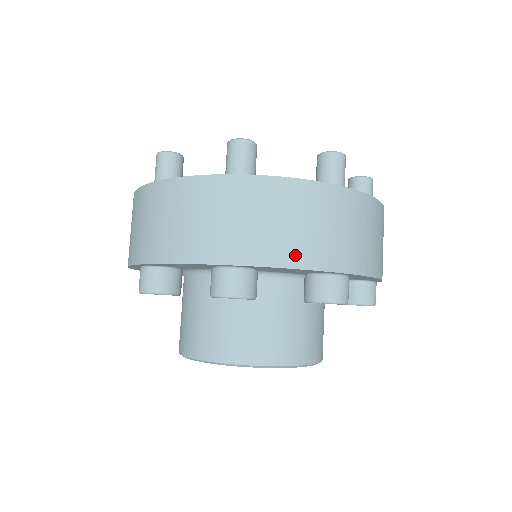
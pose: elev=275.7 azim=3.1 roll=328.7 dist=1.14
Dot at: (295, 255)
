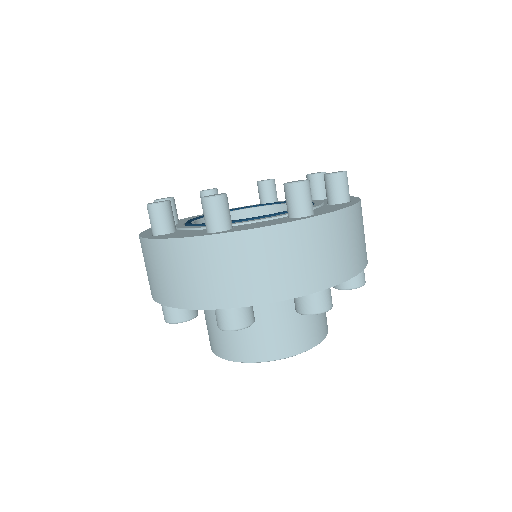
Dot at: (180, 298)
